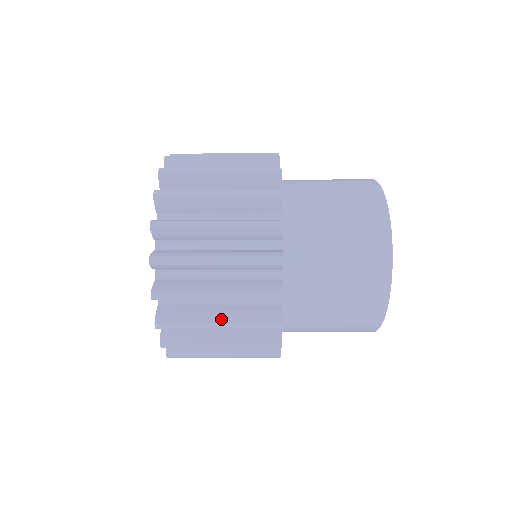
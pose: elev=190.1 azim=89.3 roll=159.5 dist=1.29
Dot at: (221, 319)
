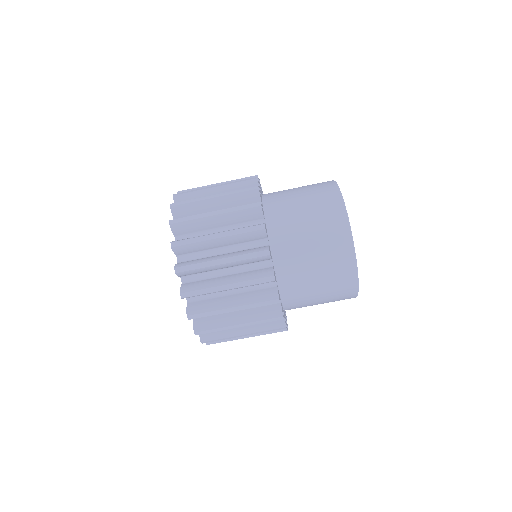
Dot at: occluded
